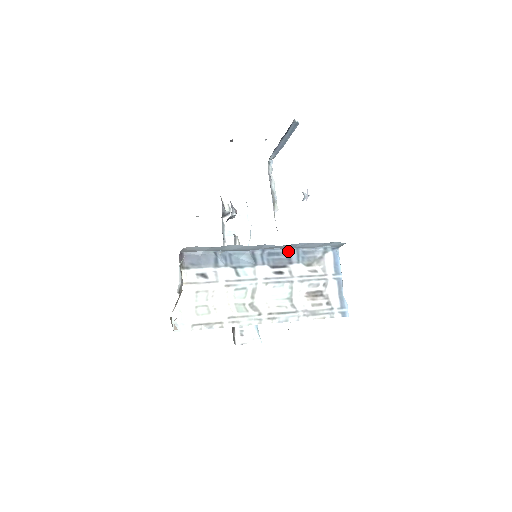
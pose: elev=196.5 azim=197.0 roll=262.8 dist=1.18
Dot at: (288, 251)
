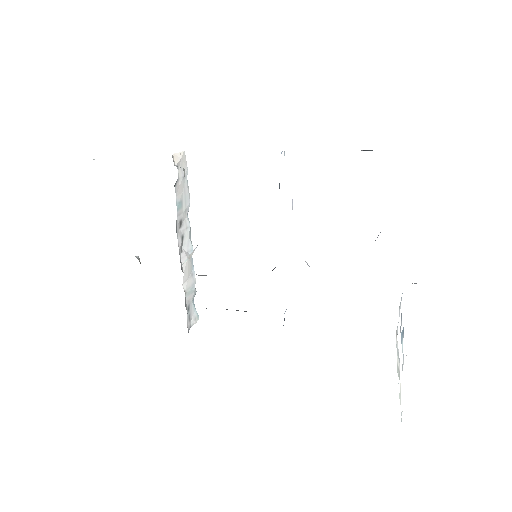
Dot at: occluded
